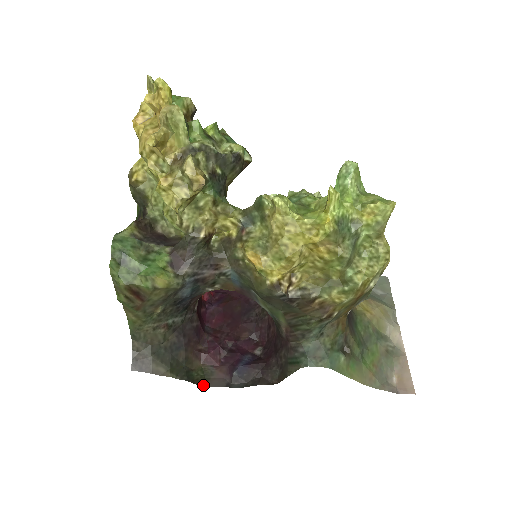
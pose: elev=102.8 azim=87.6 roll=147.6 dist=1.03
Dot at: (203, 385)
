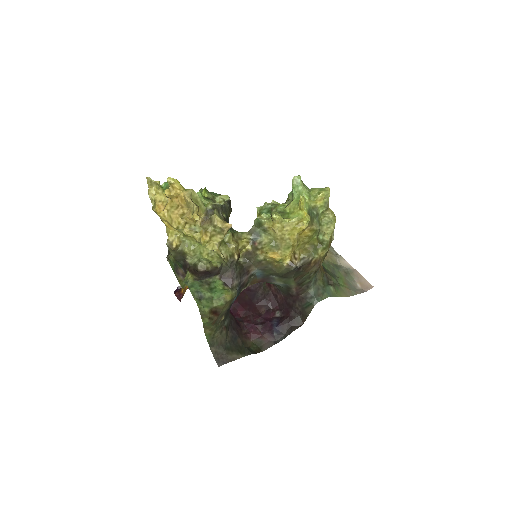
Dot at: (261, 351)
